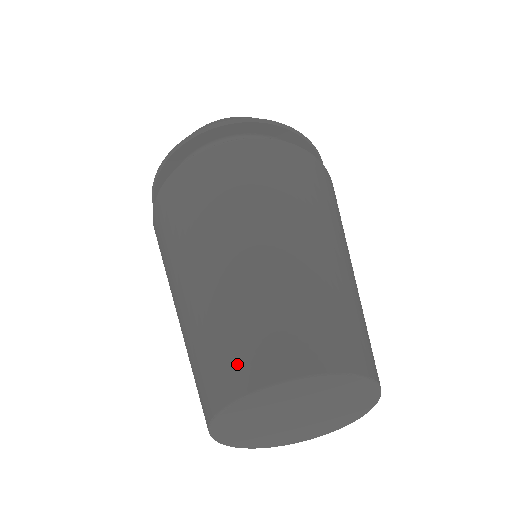
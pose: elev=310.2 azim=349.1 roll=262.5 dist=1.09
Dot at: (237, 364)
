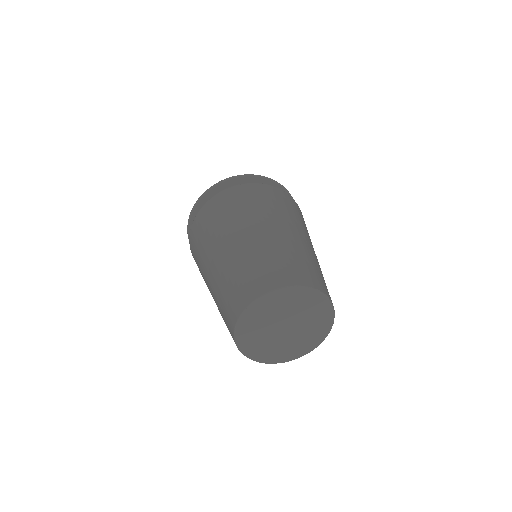
Dot at: (235, 303)
